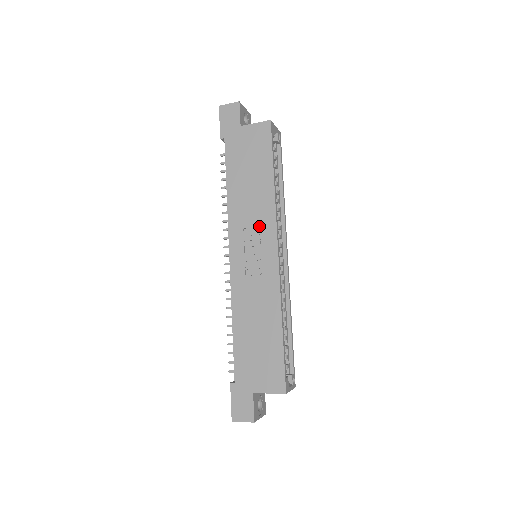
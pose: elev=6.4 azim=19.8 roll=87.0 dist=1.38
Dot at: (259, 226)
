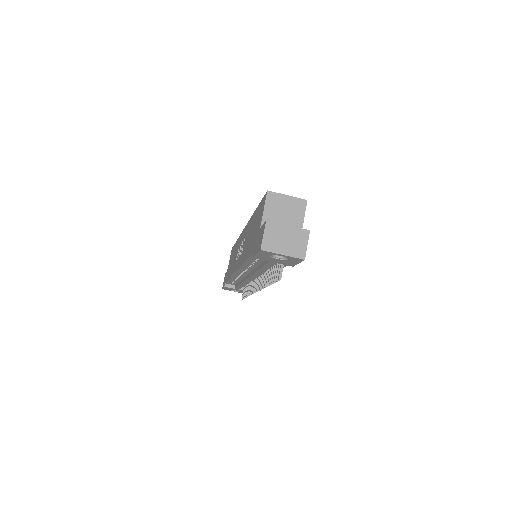
Dot at: occluded
